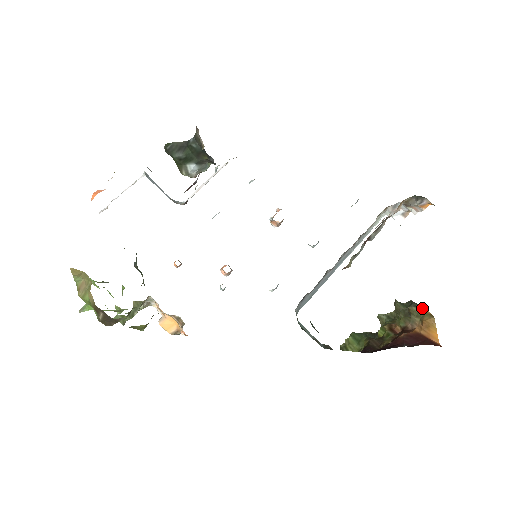
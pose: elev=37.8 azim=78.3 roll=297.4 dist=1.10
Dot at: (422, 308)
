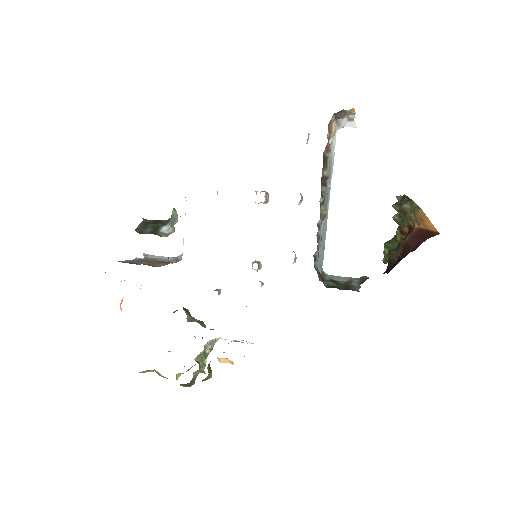
Dot at: (411, 202)
